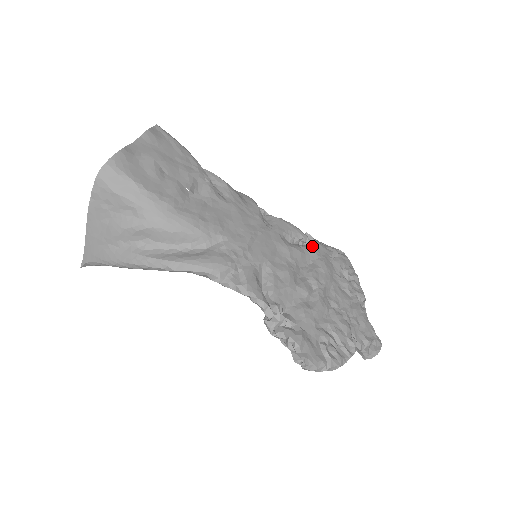
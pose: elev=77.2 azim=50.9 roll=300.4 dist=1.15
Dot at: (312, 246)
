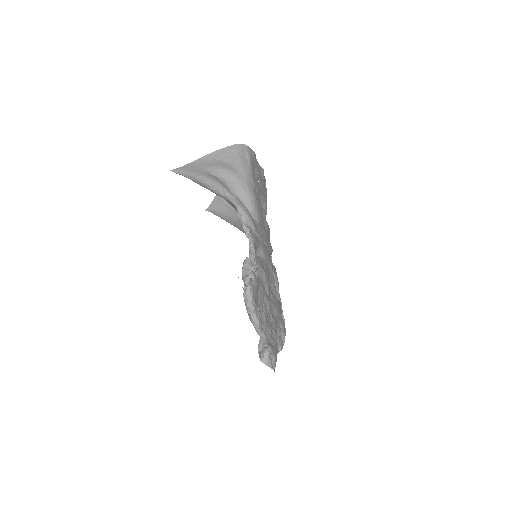
Dot at: occluded
